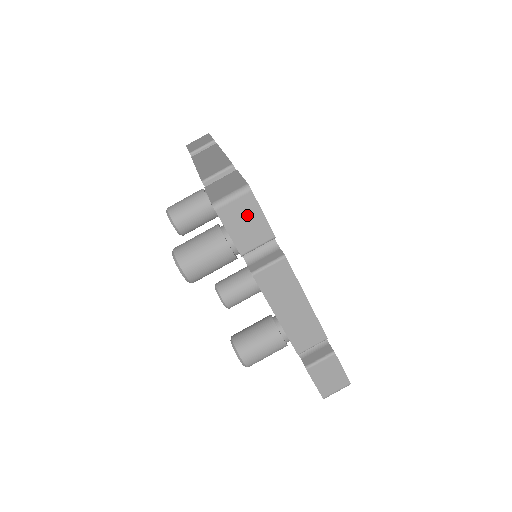
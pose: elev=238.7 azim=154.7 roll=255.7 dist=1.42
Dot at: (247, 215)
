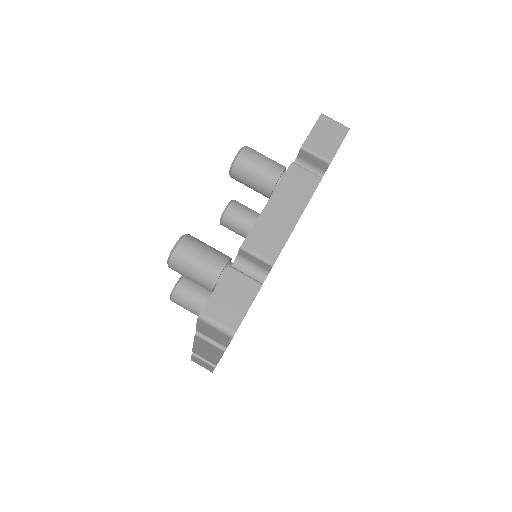
Dot at: (332, 135)
